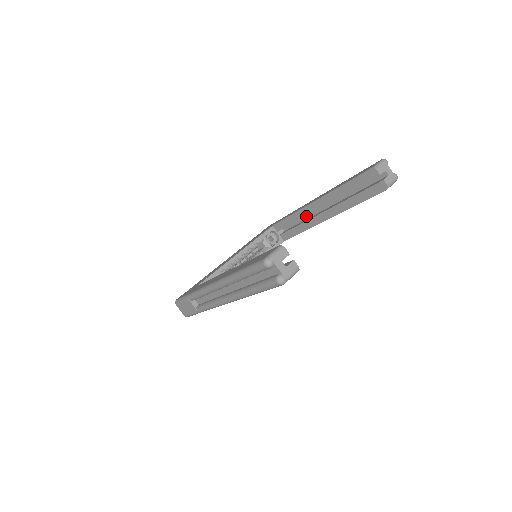
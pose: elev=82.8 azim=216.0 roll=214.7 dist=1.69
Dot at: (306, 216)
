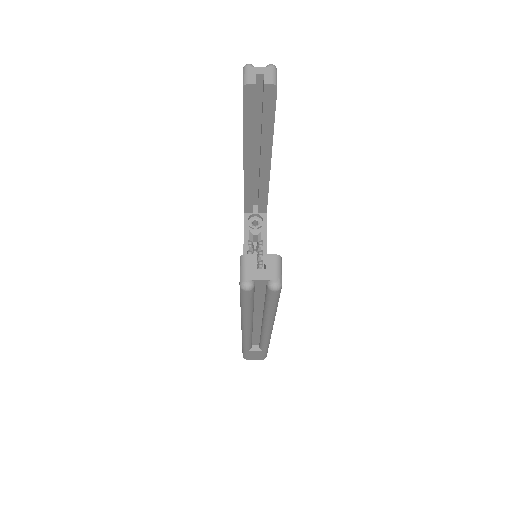
Dot at: (255, 178)
